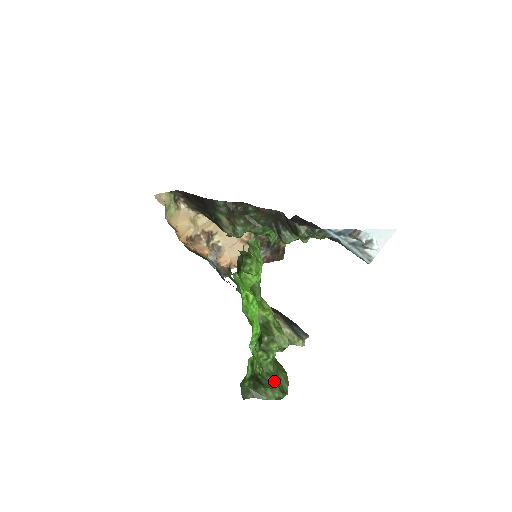
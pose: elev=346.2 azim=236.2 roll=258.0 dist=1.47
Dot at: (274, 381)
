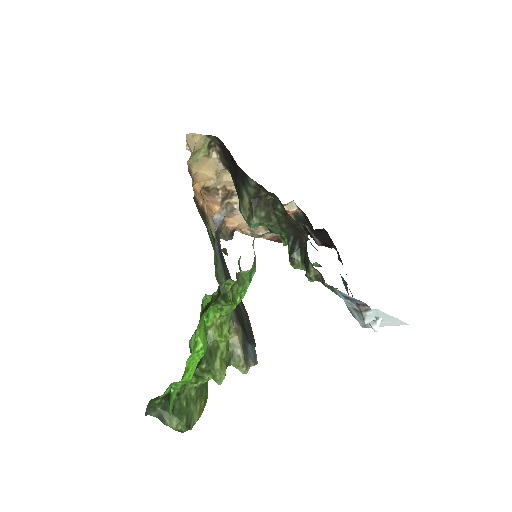
Dot at: (187, 409)
